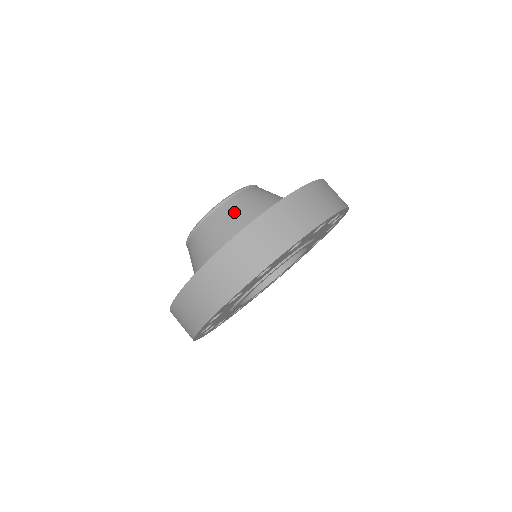
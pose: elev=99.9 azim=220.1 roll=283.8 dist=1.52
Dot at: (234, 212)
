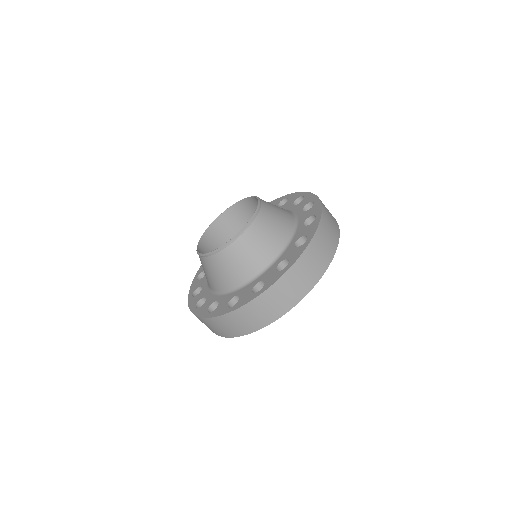
Dot at: (219, 268)
